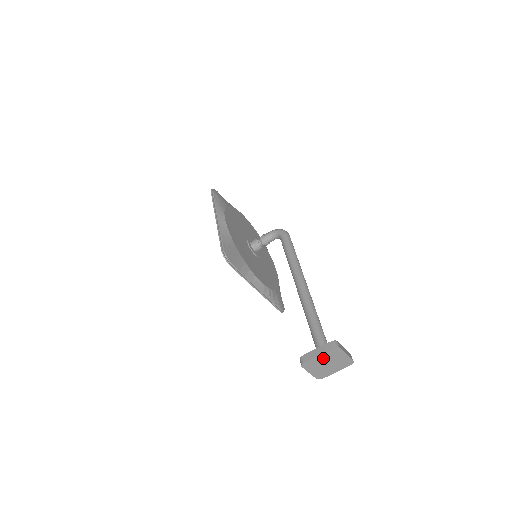
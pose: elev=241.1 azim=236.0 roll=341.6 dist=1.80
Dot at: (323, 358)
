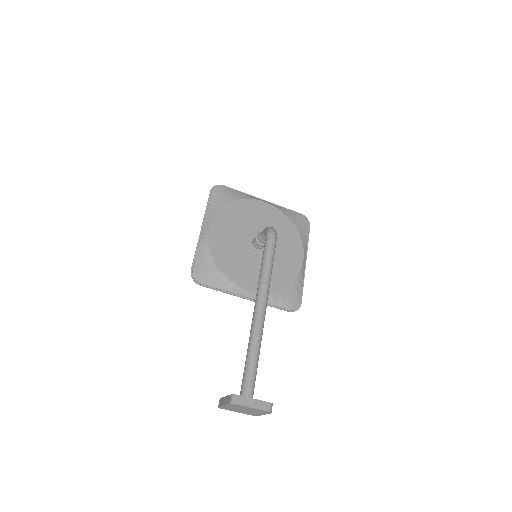
Dot at: (231, 407)
